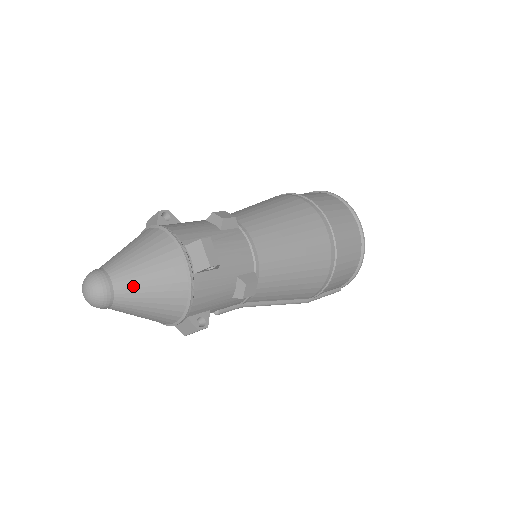
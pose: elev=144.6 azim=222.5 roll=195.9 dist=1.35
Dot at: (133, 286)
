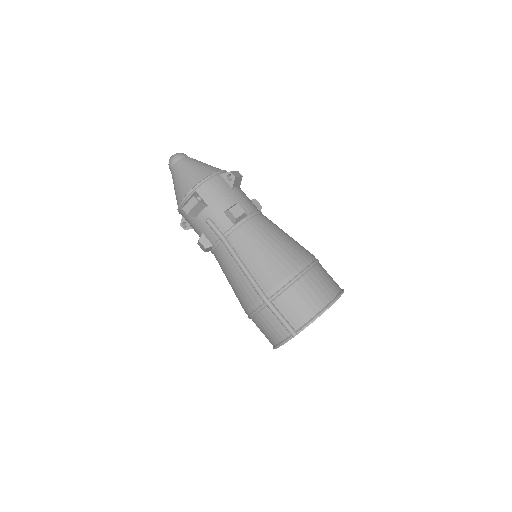
Dot at: (193, 161)
